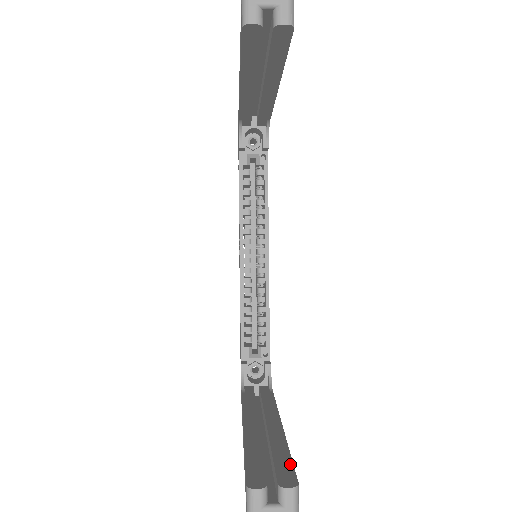
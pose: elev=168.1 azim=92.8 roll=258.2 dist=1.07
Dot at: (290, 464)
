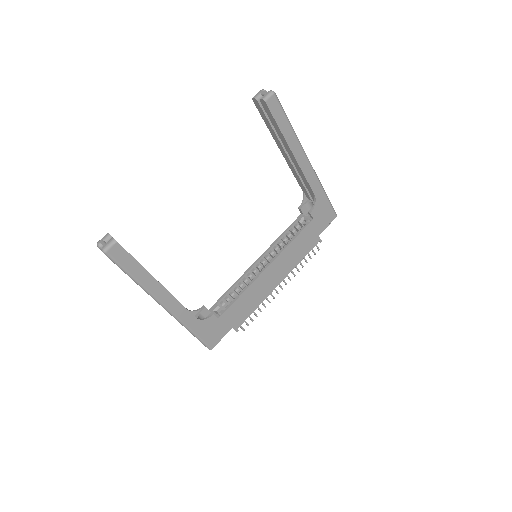
Dot at: (129, 253)
